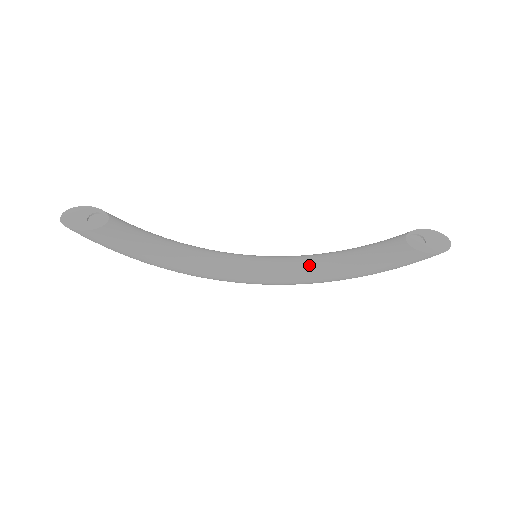
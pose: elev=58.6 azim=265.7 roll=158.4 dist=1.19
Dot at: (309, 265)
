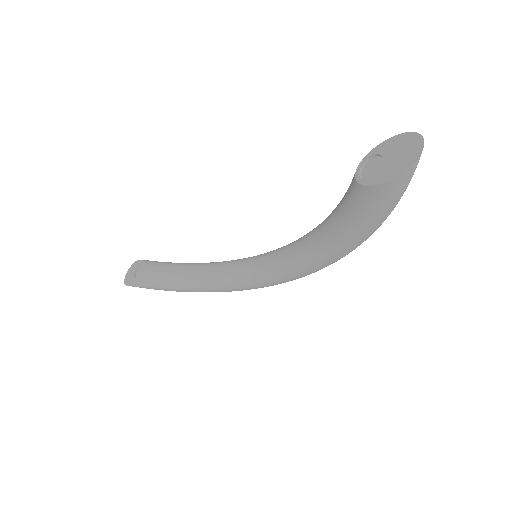
Dot at: (302, 248)
